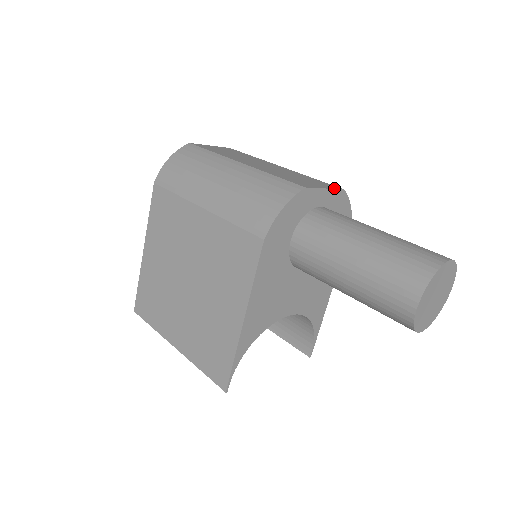
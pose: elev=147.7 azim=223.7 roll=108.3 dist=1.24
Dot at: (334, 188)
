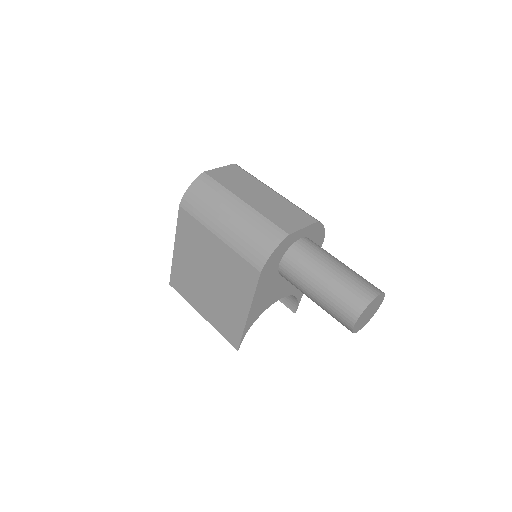
Dot at: (311, 223)
